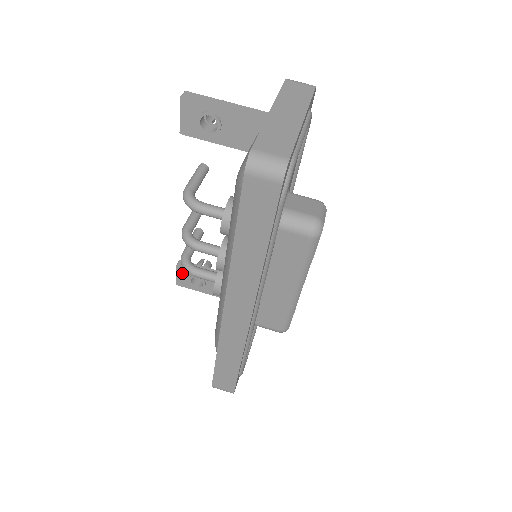
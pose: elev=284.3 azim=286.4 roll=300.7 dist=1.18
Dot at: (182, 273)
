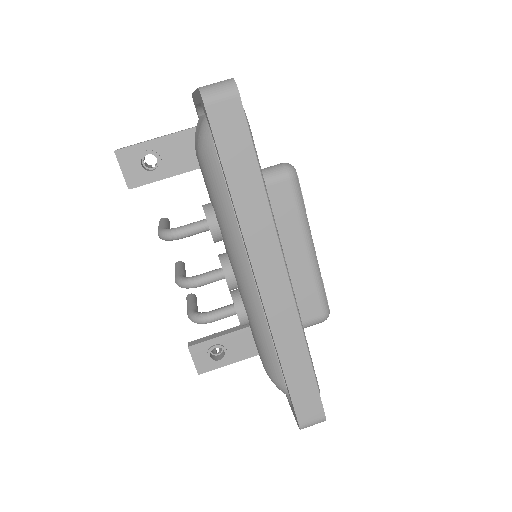
Dot at: (198, 354)
